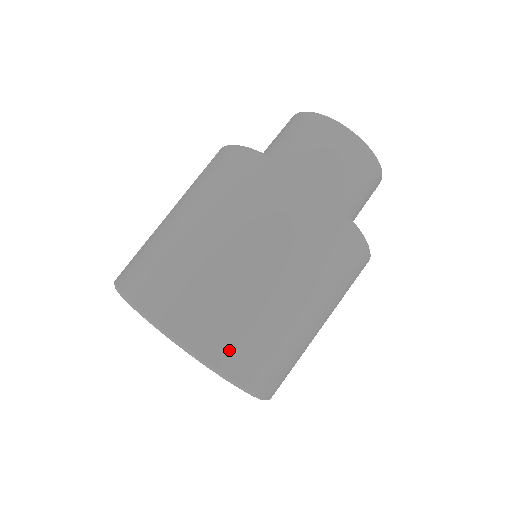
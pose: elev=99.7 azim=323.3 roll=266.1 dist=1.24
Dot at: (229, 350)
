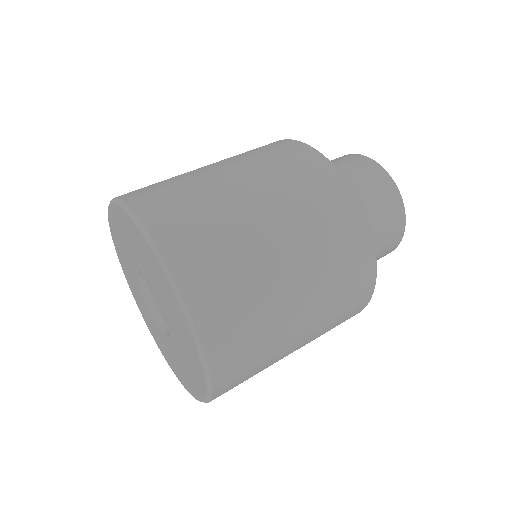
Dot at: (165, 214)
